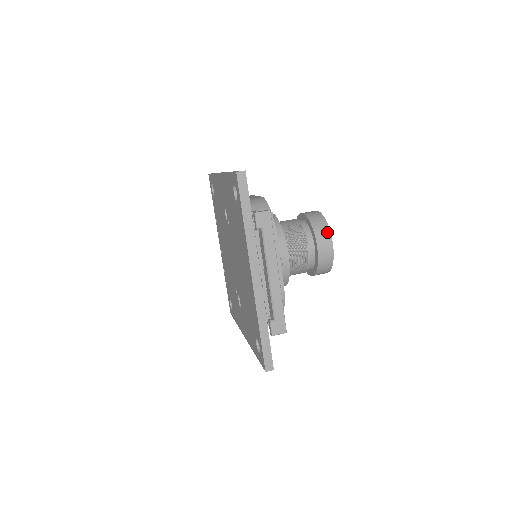
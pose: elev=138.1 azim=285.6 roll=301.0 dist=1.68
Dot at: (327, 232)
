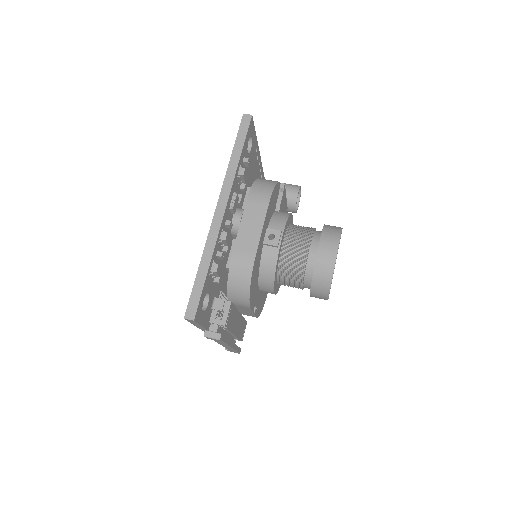
Dot at: (326, 291)
